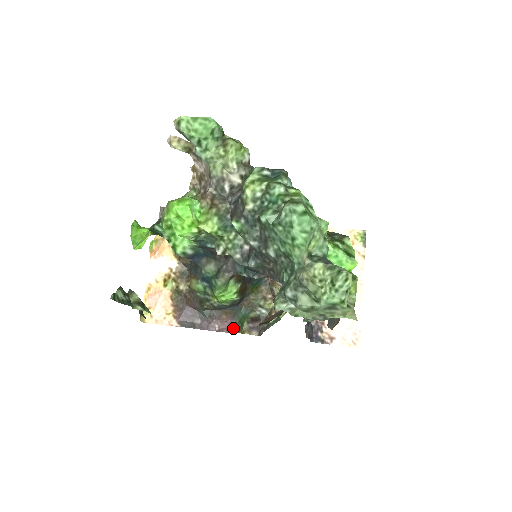
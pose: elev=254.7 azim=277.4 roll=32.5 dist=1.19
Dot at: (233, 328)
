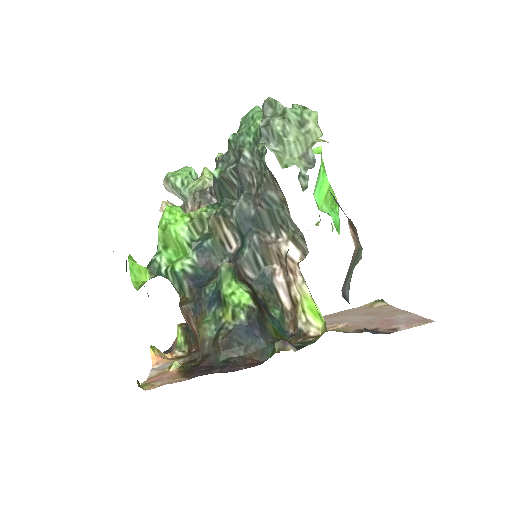
Dot at: occluded
